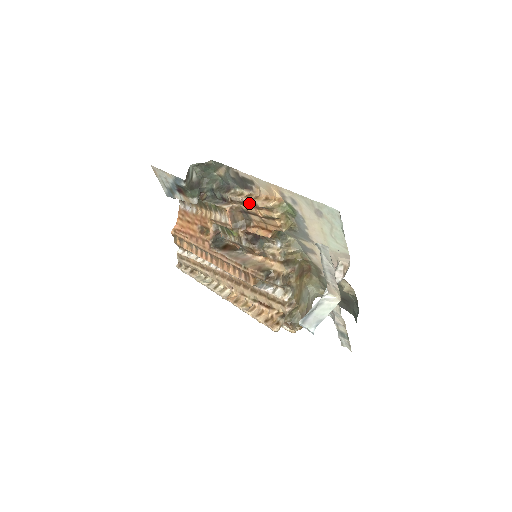
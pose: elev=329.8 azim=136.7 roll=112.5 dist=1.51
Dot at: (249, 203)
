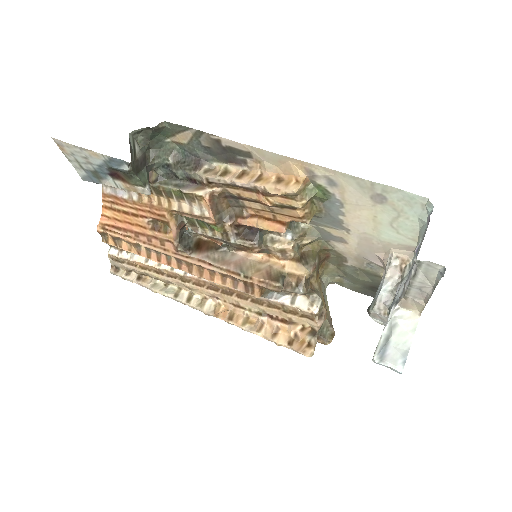
Dot at: (247, 187)
